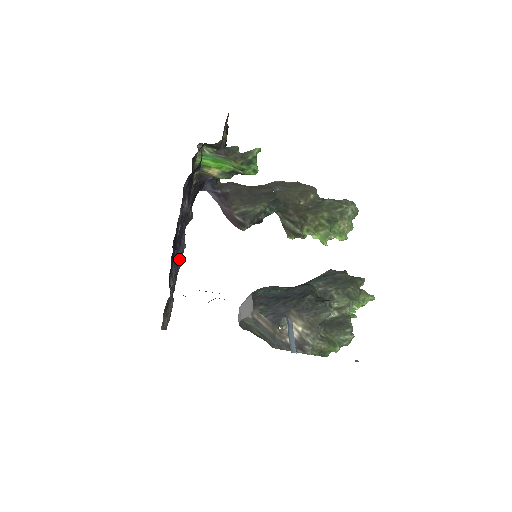
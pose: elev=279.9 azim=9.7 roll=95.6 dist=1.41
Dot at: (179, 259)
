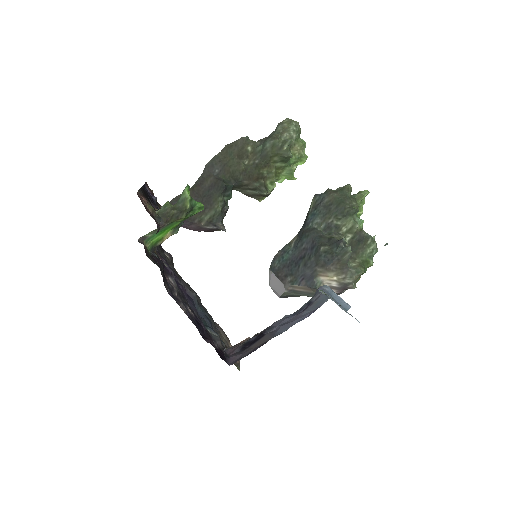
Dot at: (200, 308)
